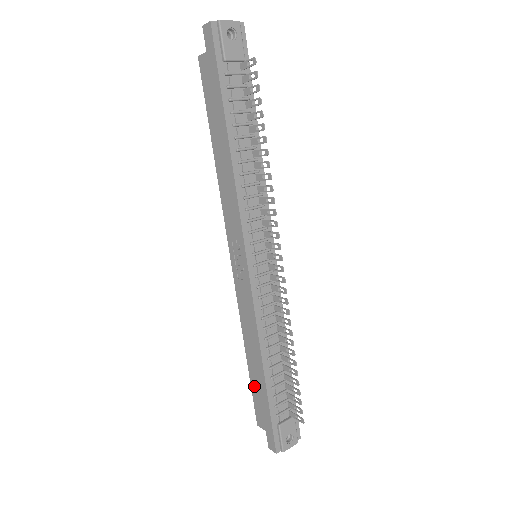
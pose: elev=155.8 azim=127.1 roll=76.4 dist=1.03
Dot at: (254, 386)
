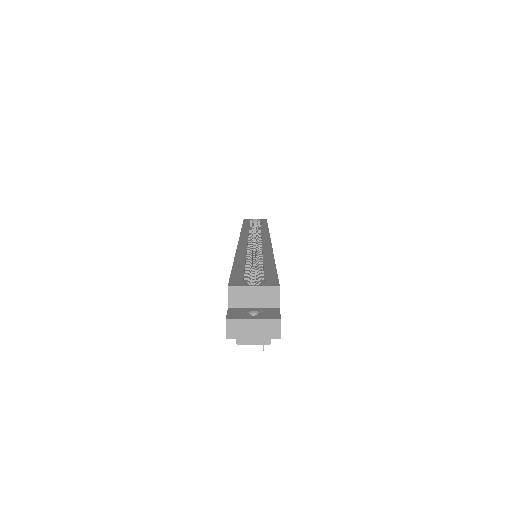
Dot at: occluded
